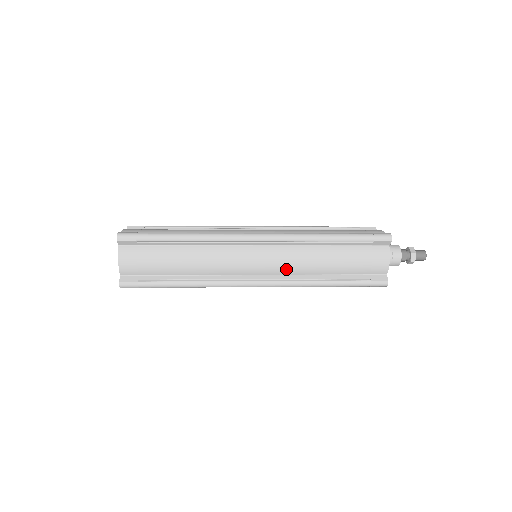
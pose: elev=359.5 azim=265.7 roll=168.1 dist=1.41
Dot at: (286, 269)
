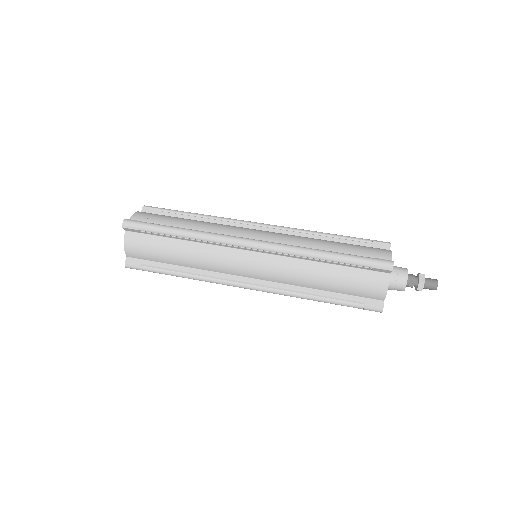
Dot at: (278, 278)
